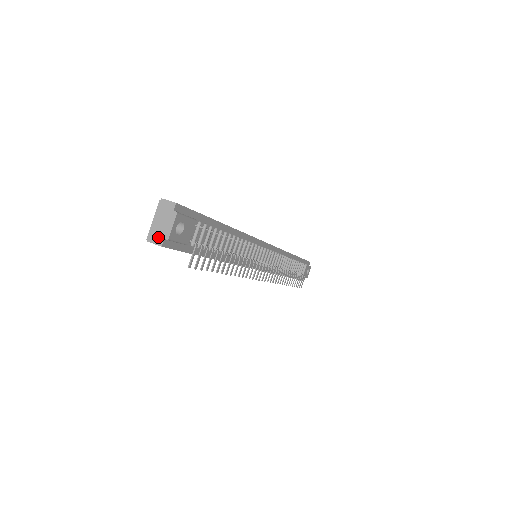
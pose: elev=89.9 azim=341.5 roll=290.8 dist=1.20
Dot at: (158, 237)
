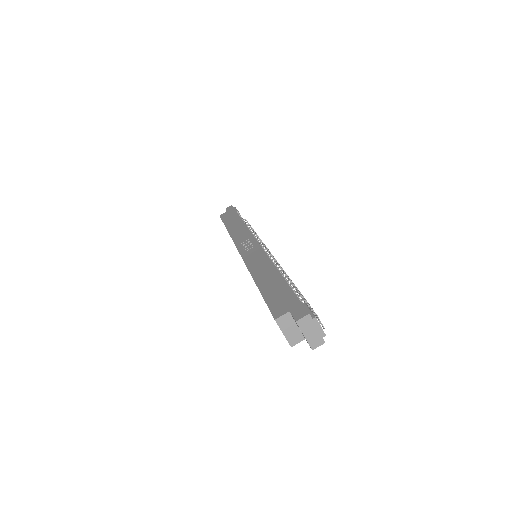
Dot at: (317, 341)
